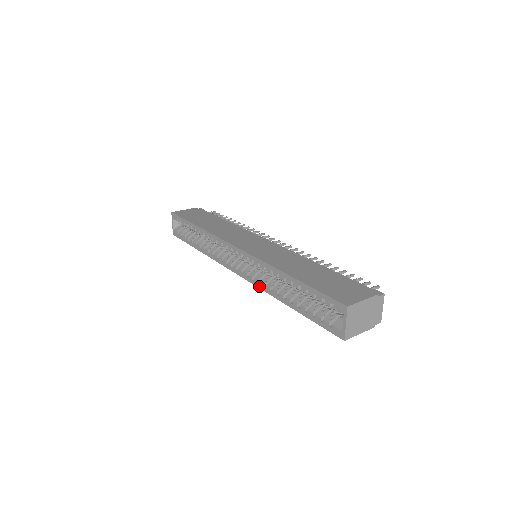
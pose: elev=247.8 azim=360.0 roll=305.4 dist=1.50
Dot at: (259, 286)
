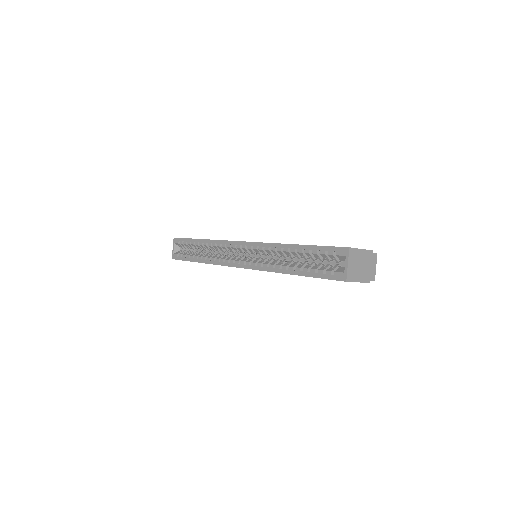
Dot at: (261, 268)
